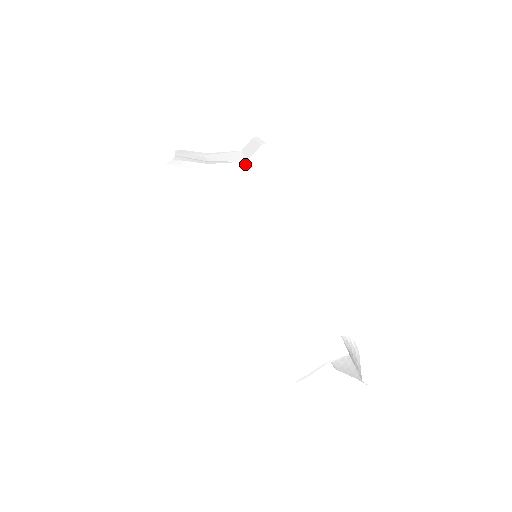
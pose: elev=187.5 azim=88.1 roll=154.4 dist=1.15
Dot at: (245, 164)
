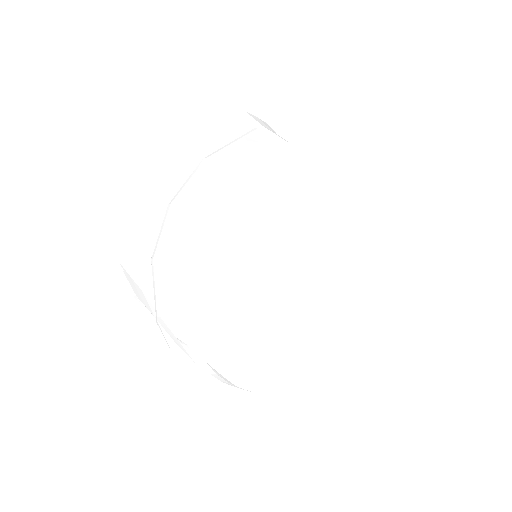
Dot at: (167, 214)
